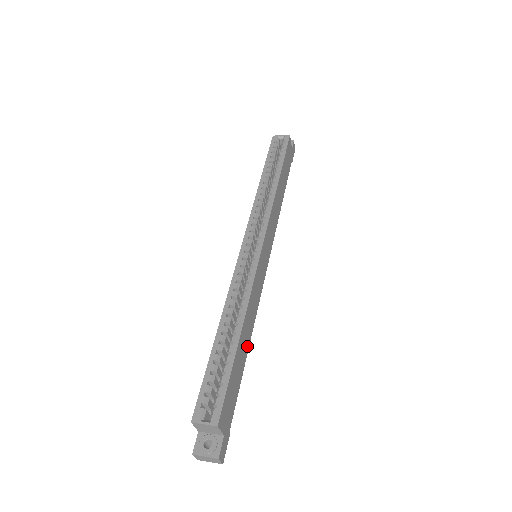
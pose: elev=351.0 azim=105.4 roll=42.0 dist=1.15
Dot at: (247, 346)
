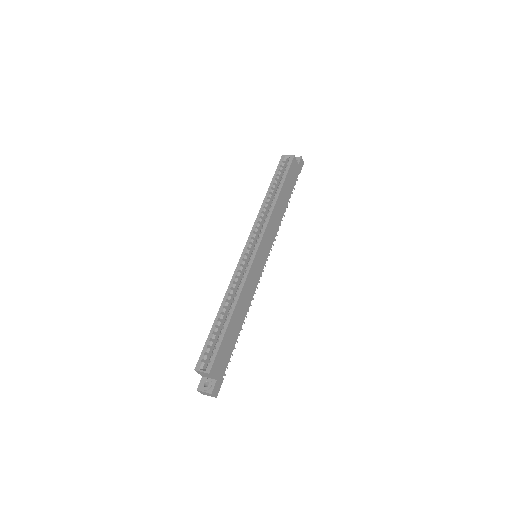
Dot at: (241, 322)
